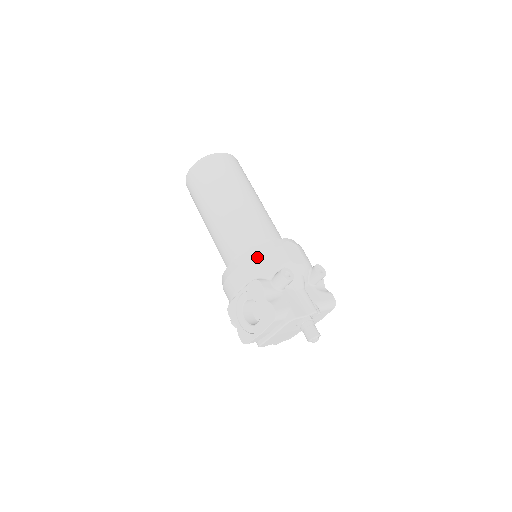
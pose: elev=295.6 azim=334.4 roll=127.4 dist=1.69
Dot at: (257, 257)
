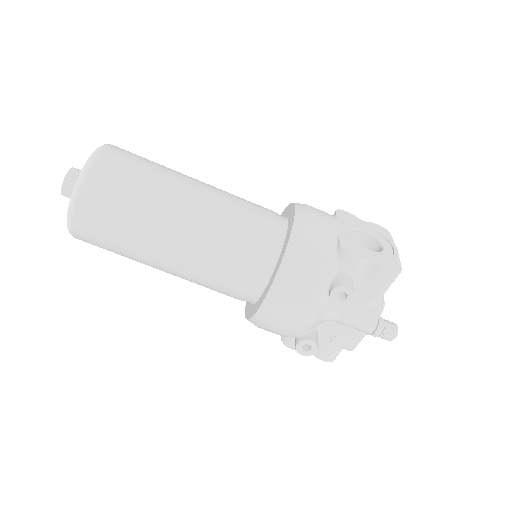
Dot at: occluded
